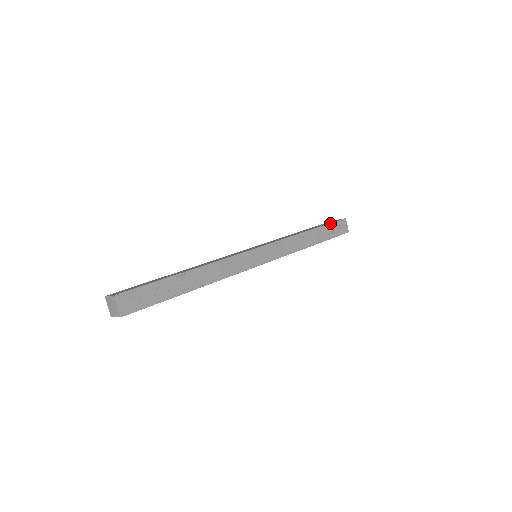
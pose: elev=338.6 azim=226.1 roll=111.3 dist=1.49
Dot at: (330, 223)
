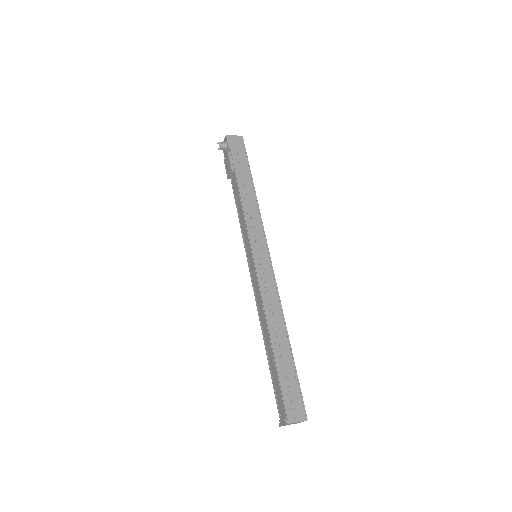
Dot at: occluded
